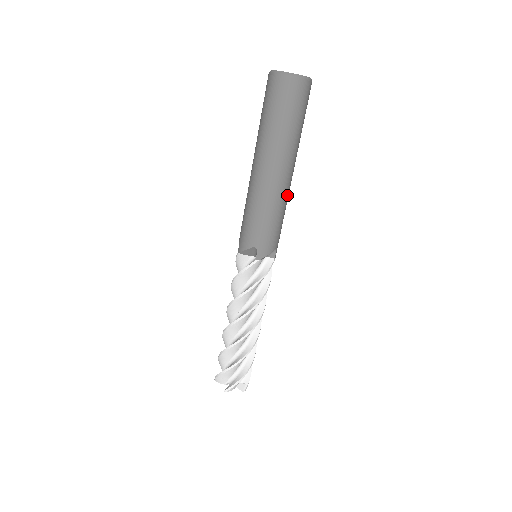
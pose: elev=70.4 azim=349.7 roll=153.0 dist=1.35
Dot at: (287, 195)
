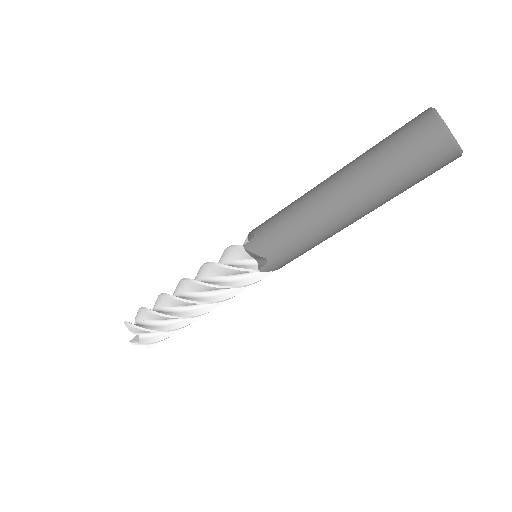
Dot at: occluded
